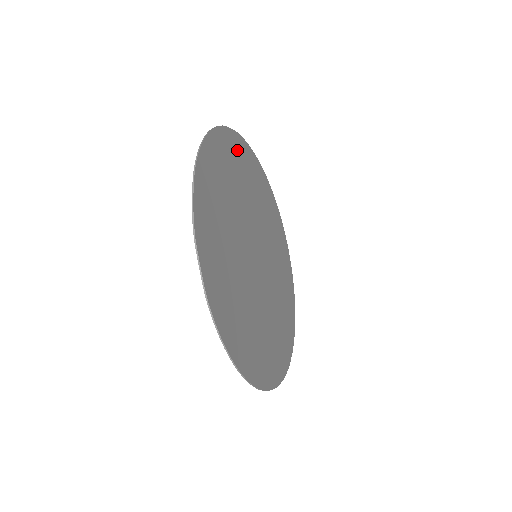
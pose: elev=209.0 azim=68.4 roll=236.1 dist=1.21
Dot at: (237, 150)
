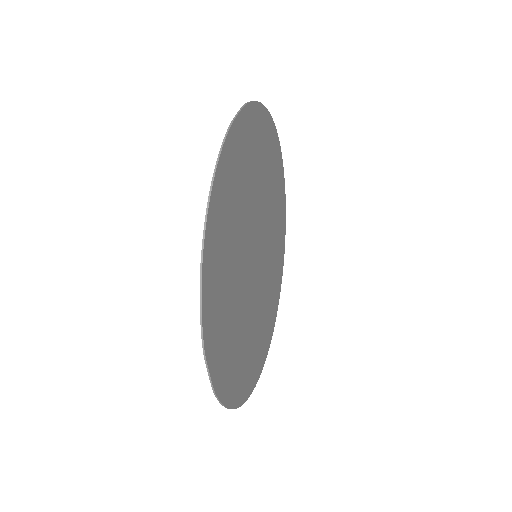
Dot at: (244, 138)
